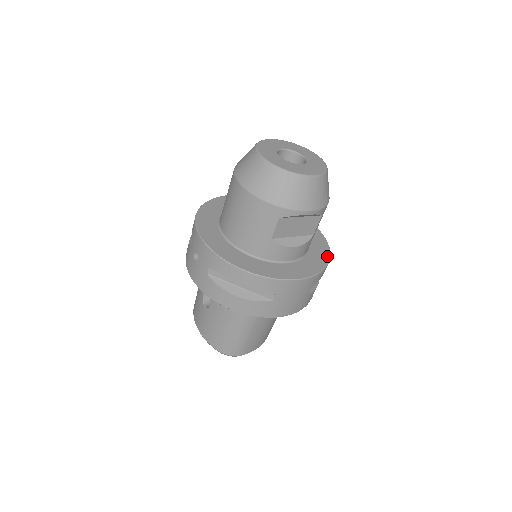
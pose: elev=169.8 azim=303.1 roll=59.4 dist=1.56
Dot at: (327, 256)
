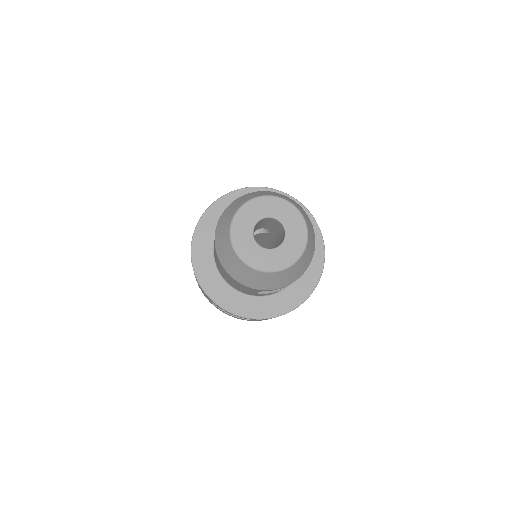
Dot at: (319, 271)
